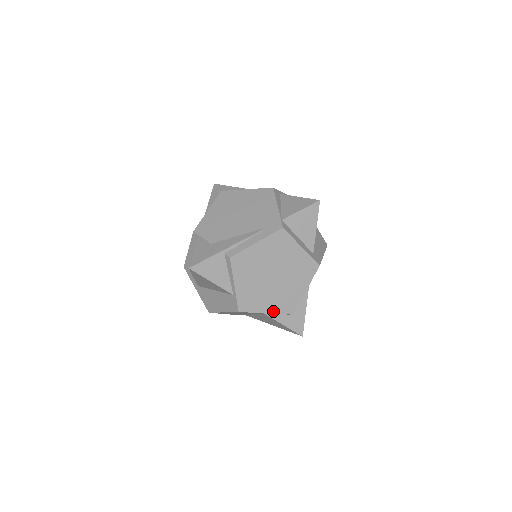
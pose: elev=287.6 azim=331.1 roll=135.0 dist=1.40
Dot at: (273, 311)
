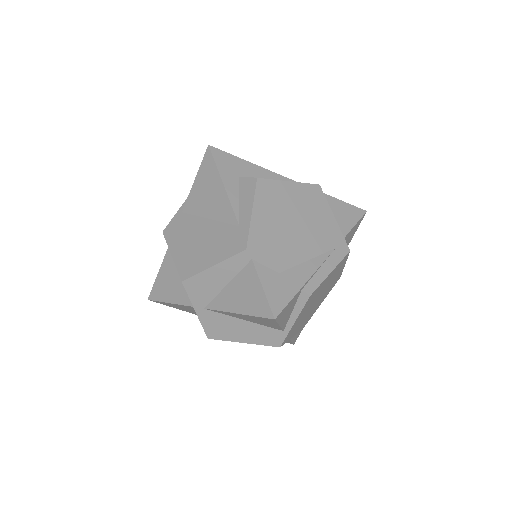
Dot at: (296, 333)
